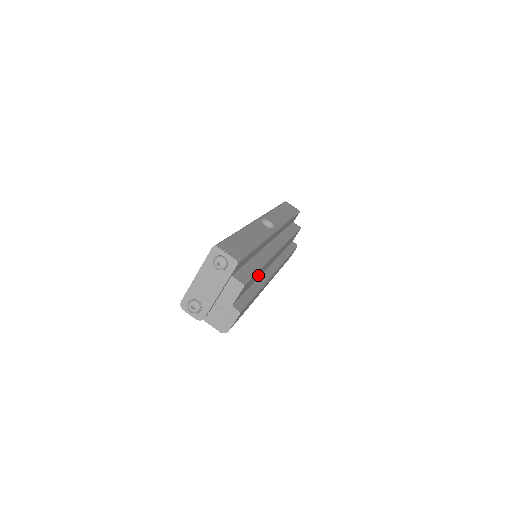
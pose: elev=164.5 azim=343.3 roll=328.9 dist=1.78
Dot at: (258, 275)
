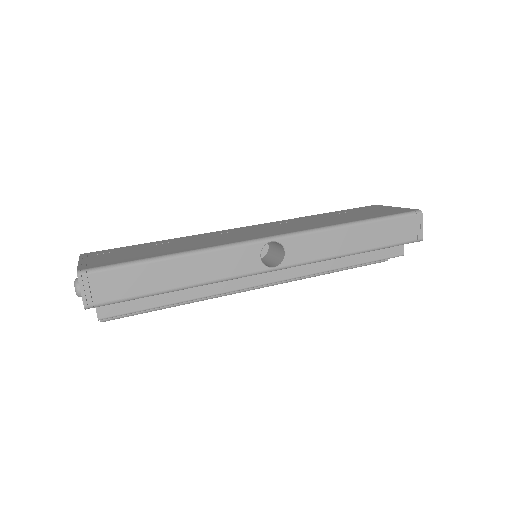
Dot at: occluded
